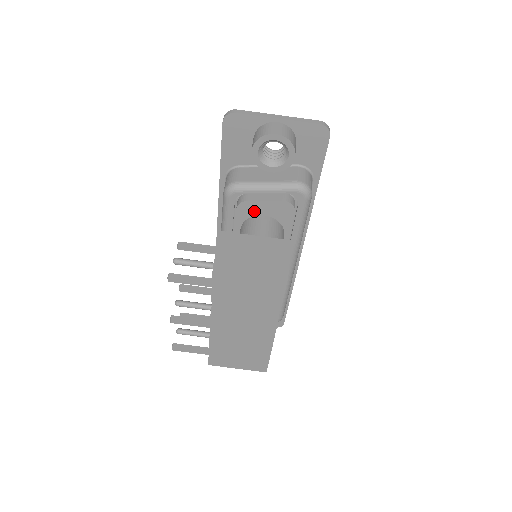
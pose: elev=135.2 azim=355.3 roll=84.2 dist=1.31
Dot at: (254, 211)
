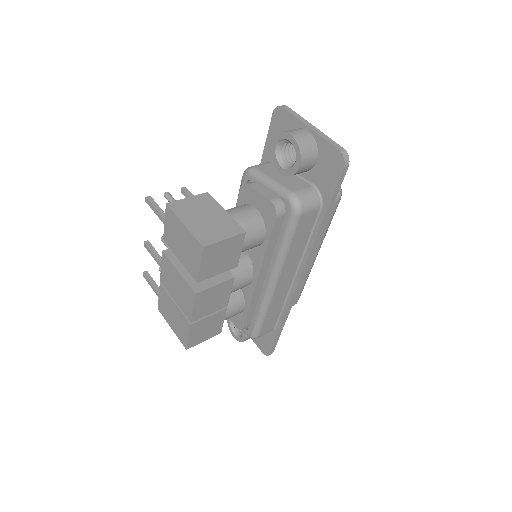
Dot at: (250, 199)
